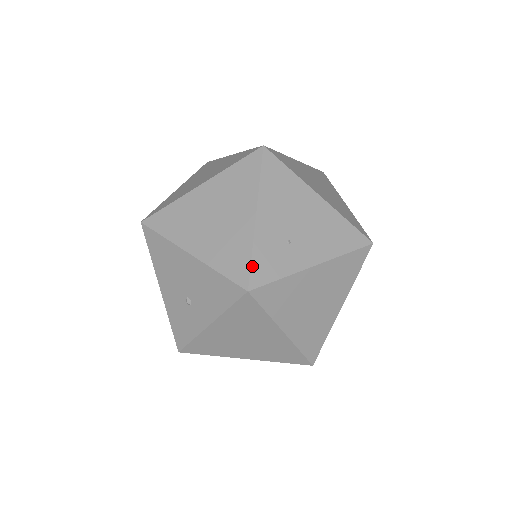
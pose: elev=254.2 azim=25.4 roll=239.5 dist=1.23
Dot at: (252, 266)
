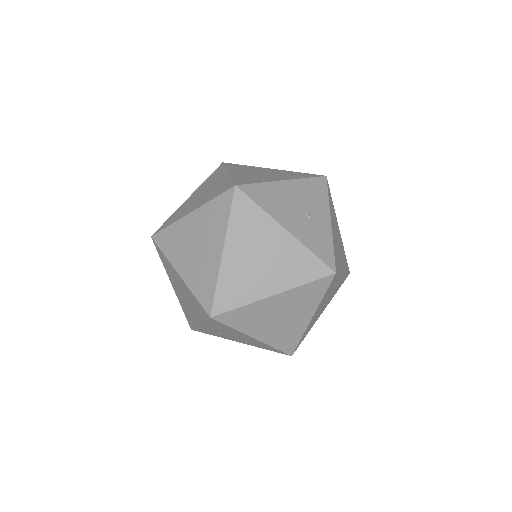
Dot at: (309, 174)
